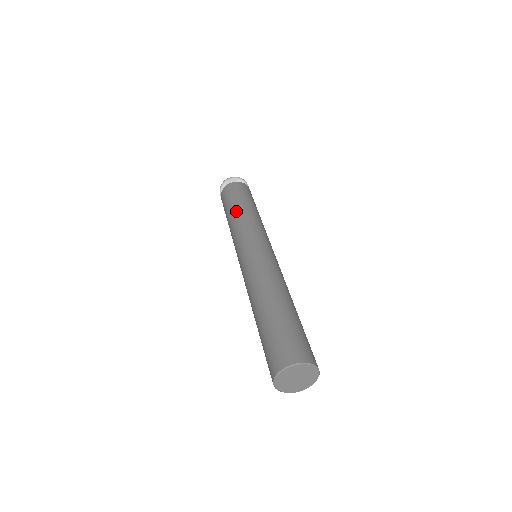
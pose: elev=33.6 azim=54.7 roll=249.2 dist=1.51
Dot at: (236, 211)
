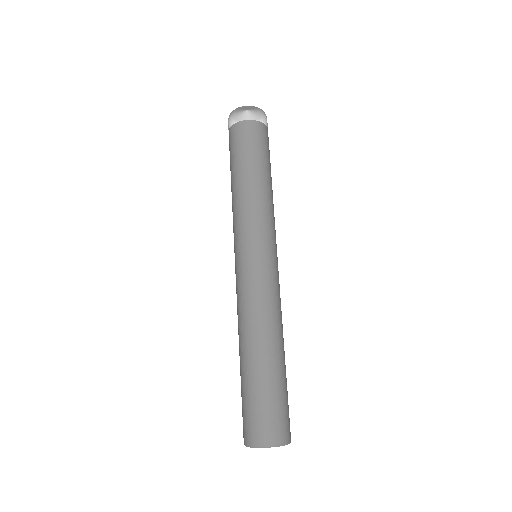
Dot at: (235, 186)
